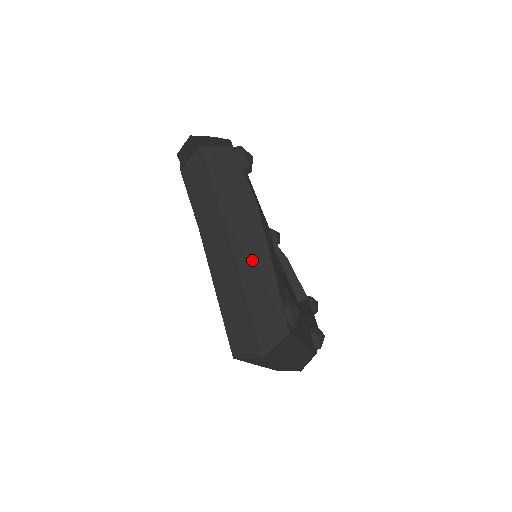
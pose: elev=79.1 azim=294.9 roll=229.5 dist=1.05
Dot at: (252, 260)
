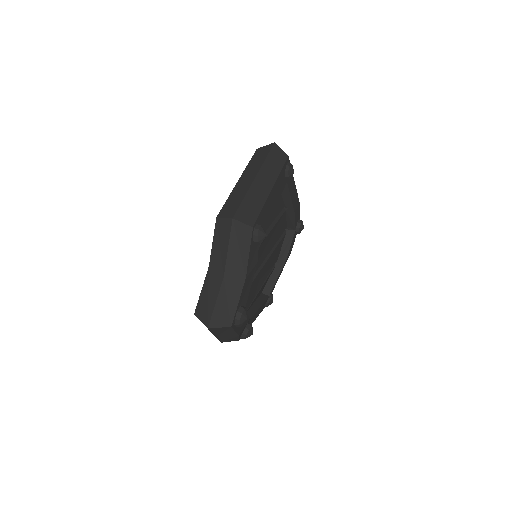
Dot at: occluded
